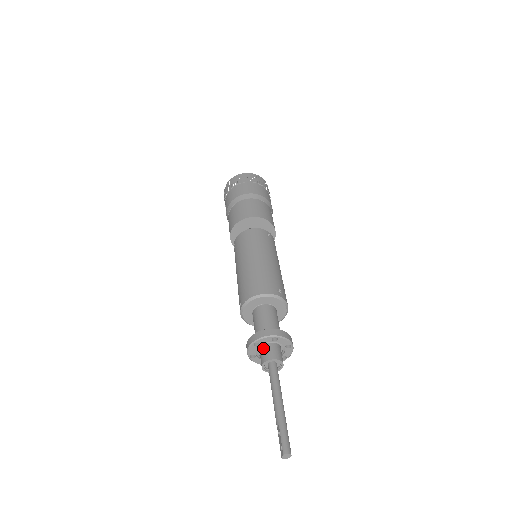
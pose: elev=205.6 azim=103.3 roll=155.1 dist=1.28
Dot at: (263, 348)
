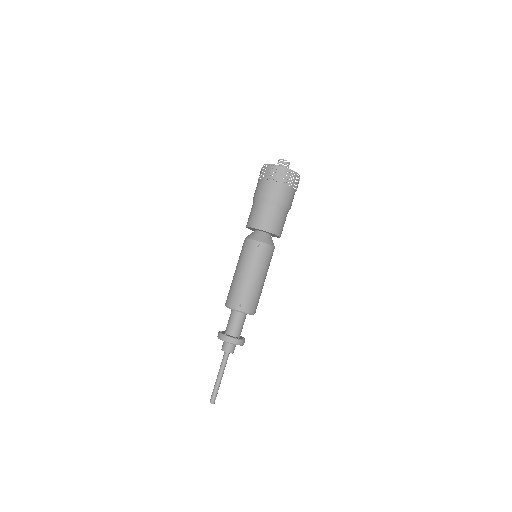
Dot at: occluded
